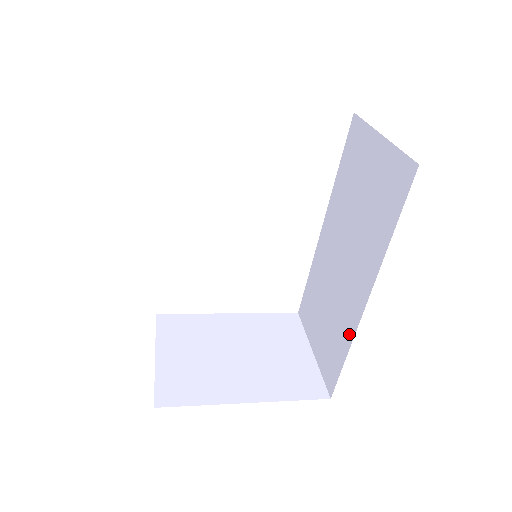
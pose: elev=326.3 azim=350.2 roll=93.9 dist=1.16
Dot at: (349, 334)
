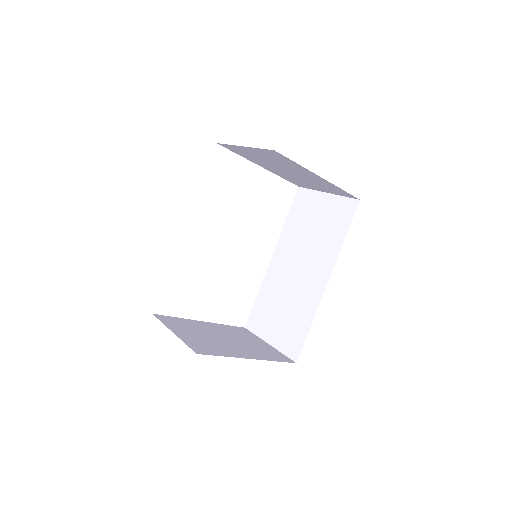
Dot at: (312, 310)
